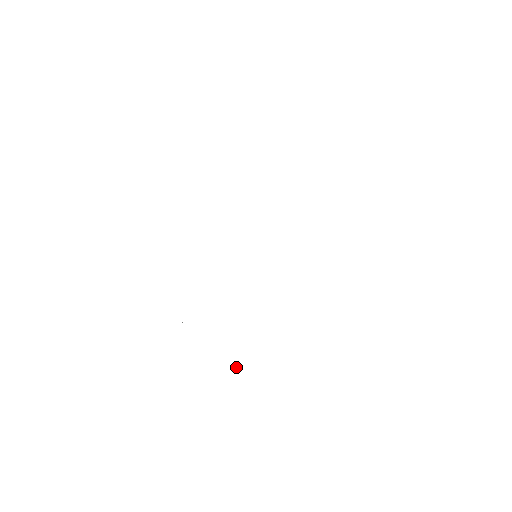
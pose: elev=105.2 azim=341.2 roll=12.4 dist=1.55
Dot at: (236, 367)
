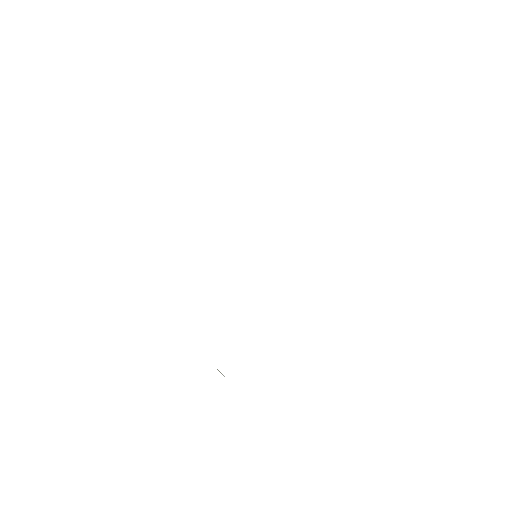
Dot at: (224, 376)
